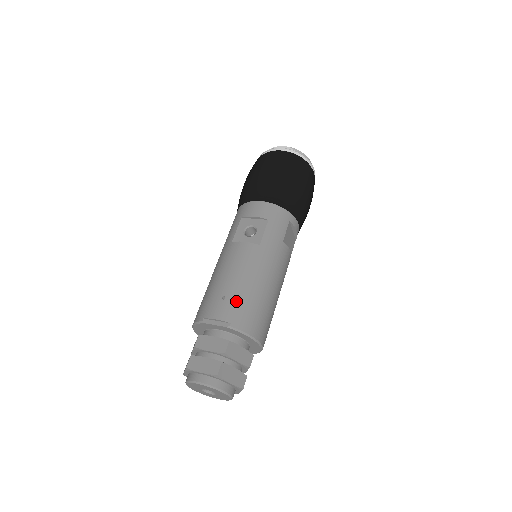
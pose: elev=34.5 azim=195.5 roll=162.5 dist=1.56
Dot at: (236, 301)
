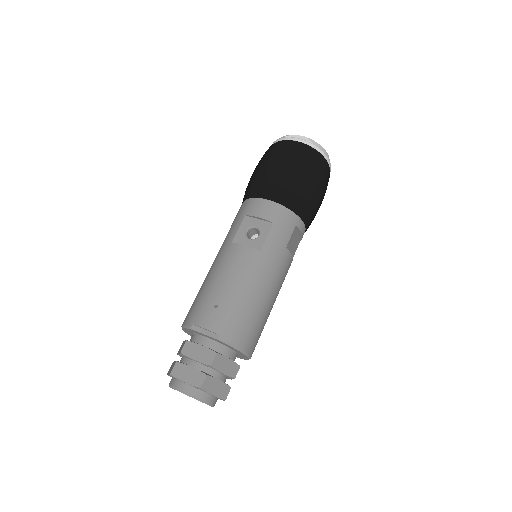
Dot at: (228, 312)
